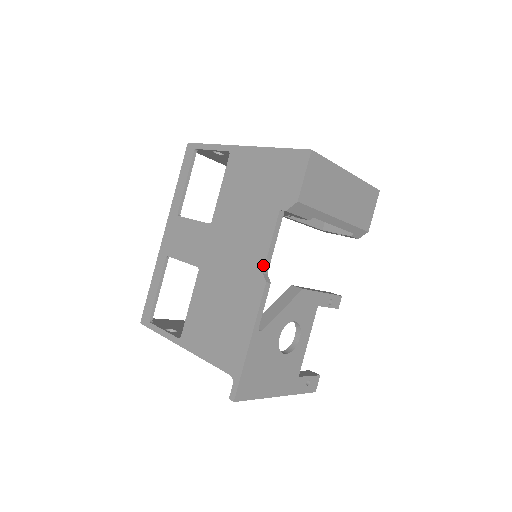
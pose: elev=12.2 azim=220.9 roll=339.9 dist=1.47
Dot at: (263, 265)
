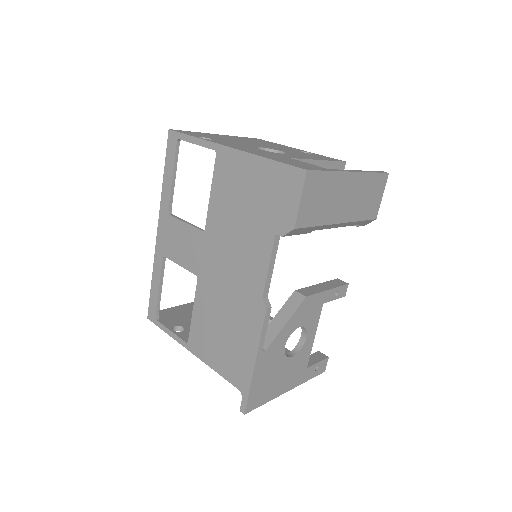
Dot at: (262, 290)
